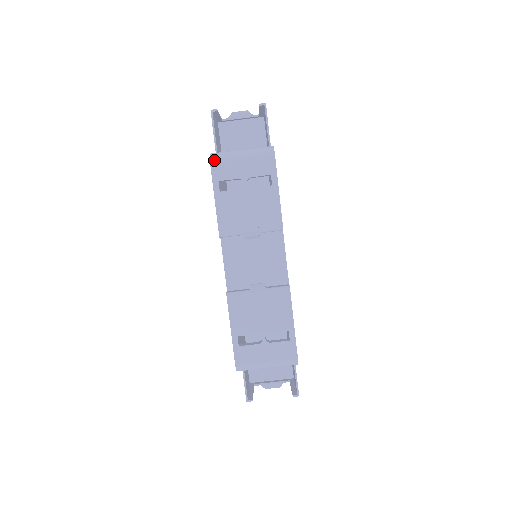
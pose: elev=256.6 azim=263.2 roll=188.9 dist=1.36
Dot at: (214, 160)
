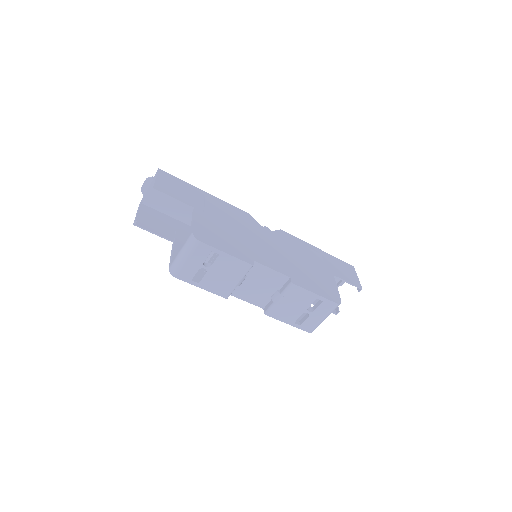
Dot at: (175, 275)
